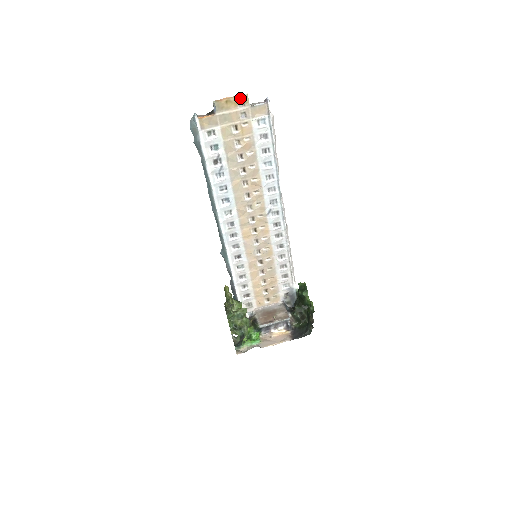
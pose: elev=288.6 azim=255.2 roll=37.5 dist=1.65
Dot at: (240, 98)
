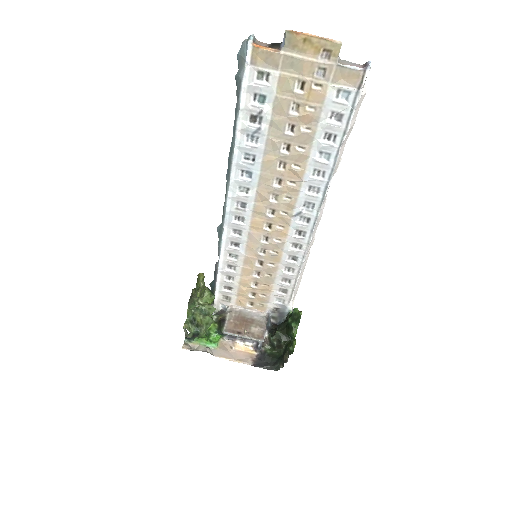
Dot at: (328, 44)
